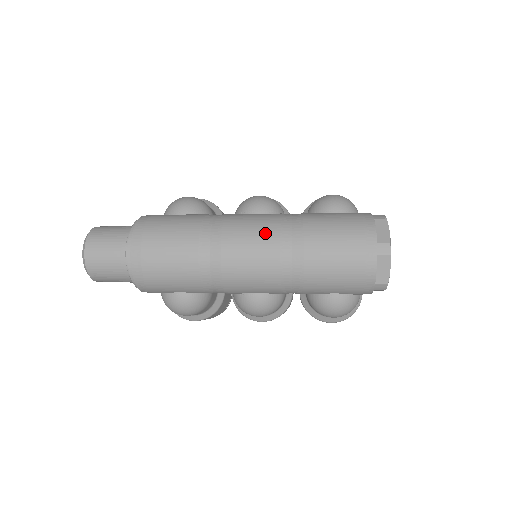
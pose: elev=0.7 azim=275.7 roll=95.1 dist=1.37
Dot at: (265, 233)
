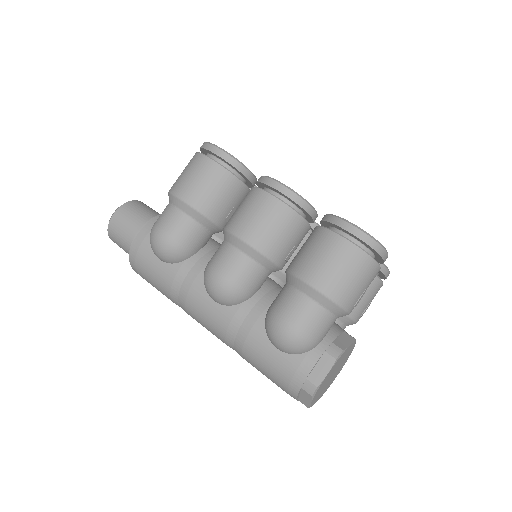
Dot at: (215, 335)
